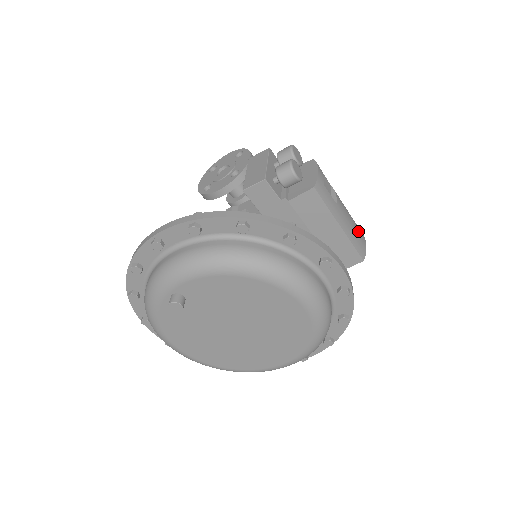
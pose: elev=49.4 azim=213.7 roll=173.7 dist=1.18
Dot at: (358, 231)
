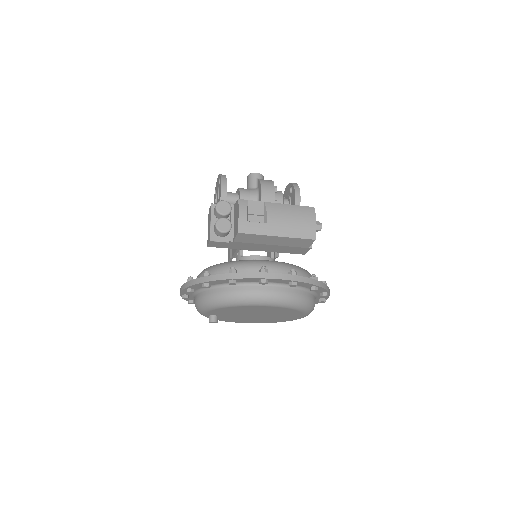
Dot at: (302, 220)
